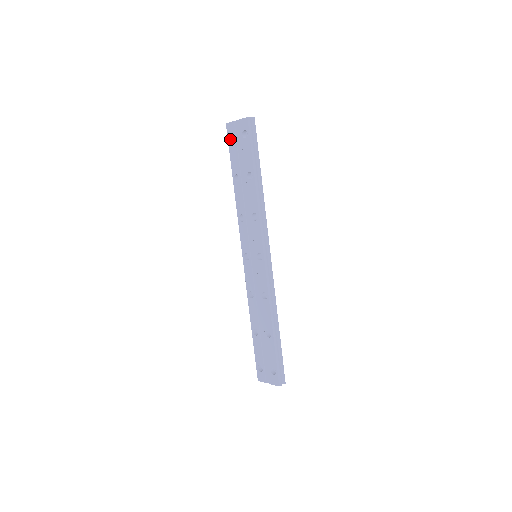
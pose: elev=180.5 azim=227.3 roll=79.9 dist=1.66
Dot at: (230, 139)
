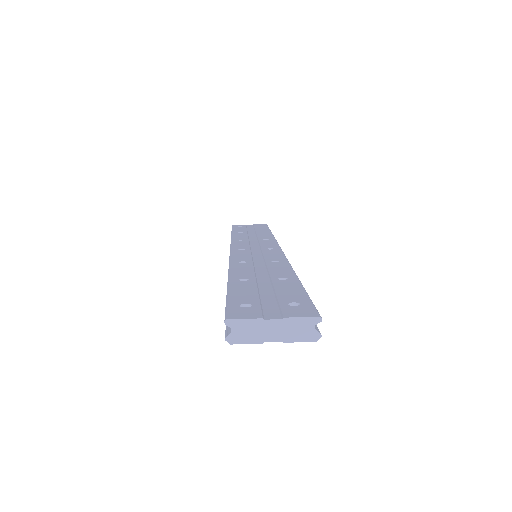
Dot at: occluded
